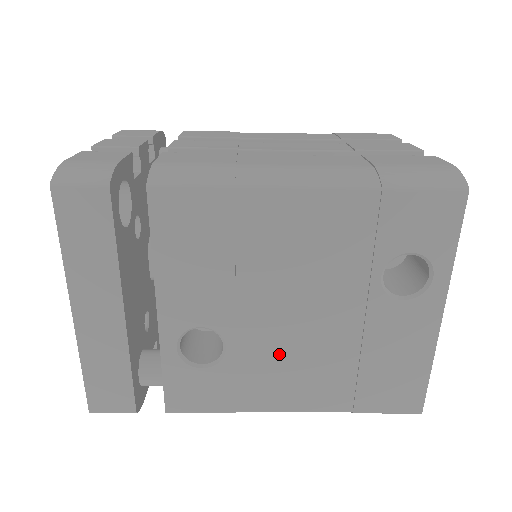
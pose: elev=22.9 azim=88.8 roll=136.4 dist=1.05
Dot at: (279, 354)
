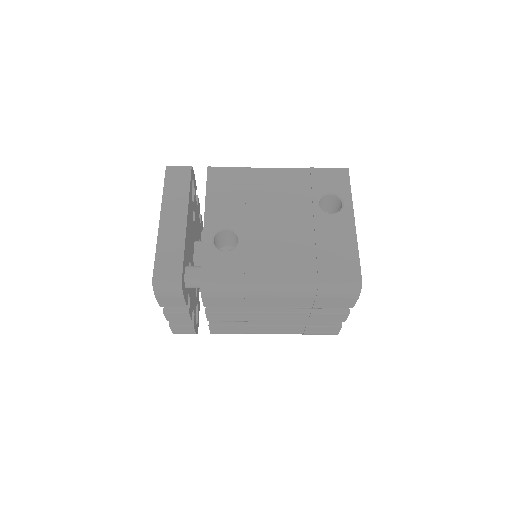
Dot at: (269, 244)
